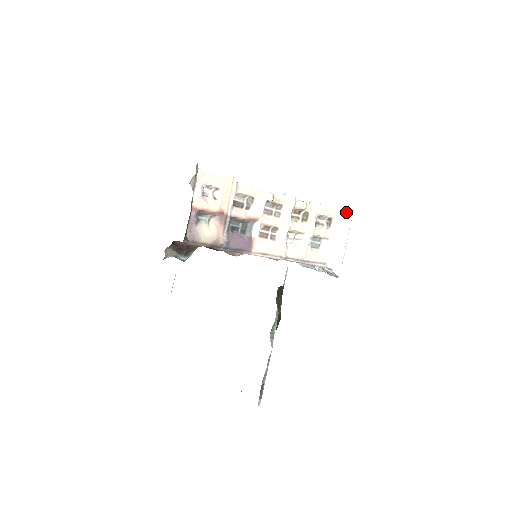
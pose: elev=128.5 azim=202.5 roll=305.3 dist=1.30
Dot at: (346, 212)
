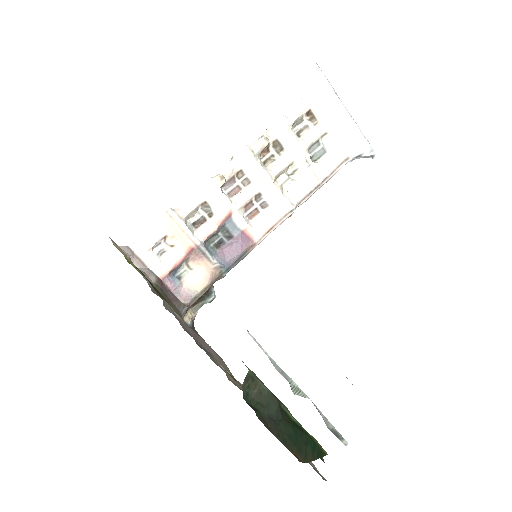
Dot at: (318, 87)
